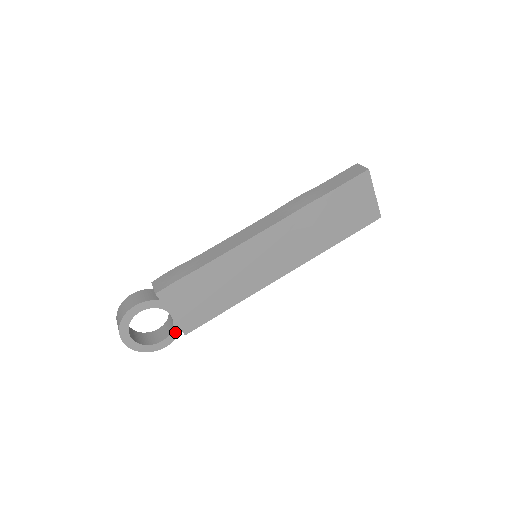
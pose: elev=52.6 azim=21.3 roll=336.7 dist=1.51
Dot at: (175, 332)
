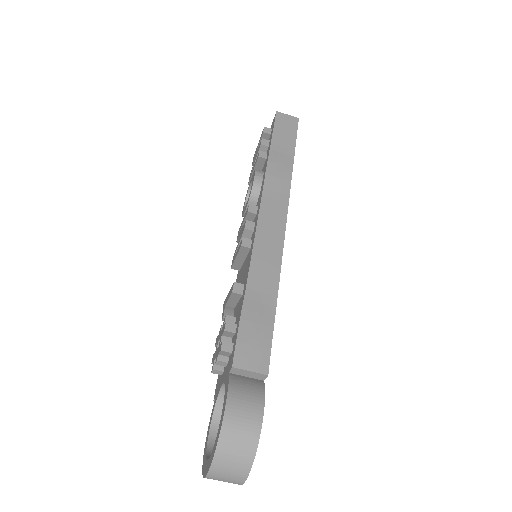
Dot at: occluded
